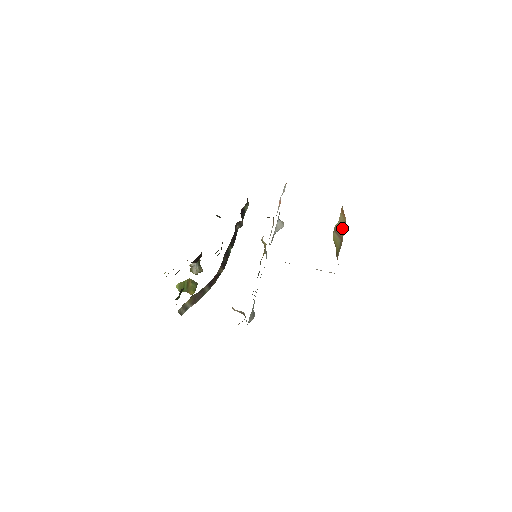
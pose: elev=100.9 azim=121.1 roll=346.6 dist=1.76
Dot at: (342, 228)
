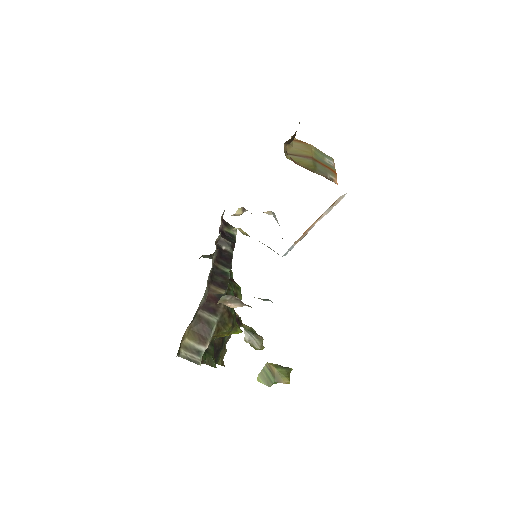
Dot at: (307, 151)
